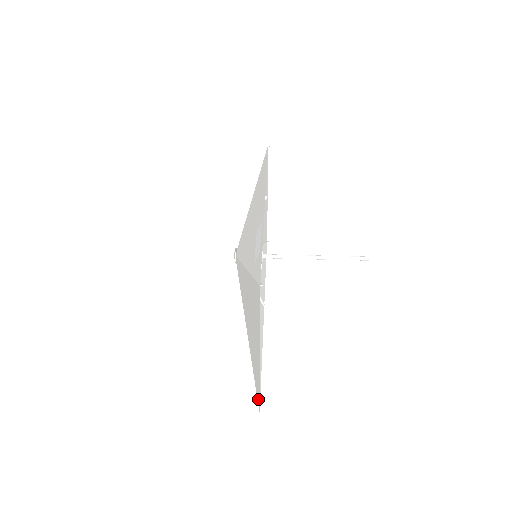
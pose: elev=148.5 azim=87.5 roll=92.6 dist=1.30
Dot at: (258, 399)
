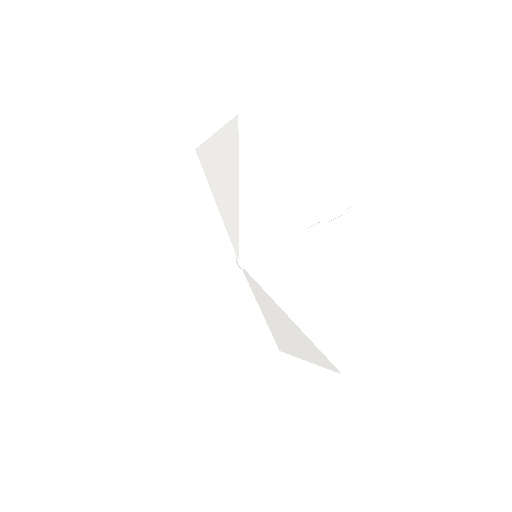
Dot at: (281, 349)
